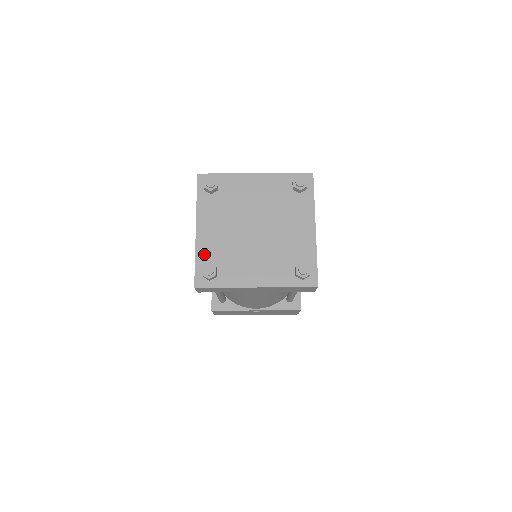
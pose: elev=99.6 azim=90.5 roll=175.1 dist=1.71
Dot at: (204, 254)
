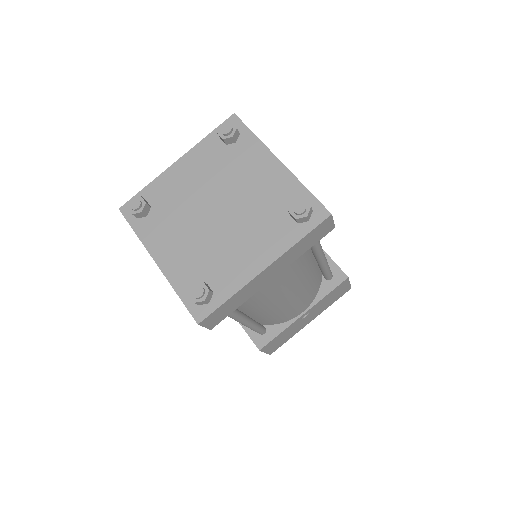
Dot at: (182, 281)
